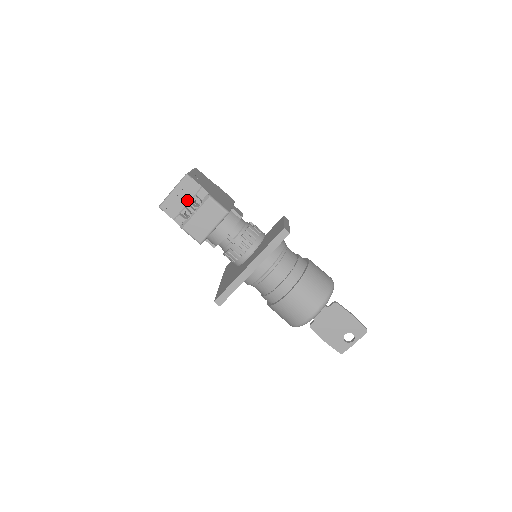
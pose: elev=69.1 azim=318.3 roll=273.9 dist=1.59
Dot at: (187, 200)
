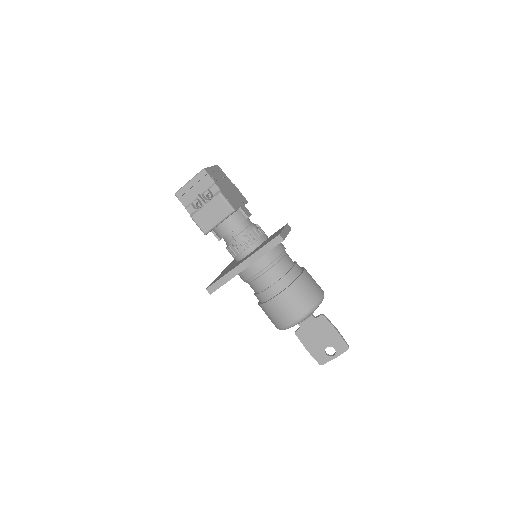
Dot at: (200, 192)
